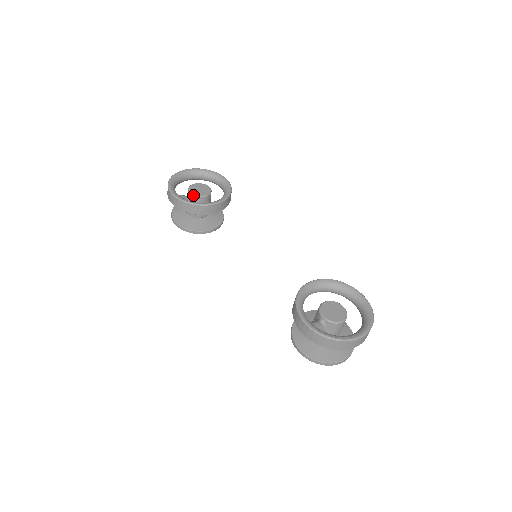
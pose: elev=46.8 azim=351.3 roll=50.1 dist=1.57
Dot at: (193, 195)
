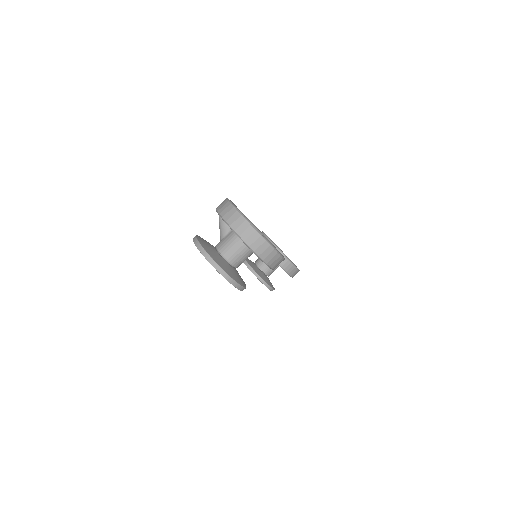
Dot at: occluded
